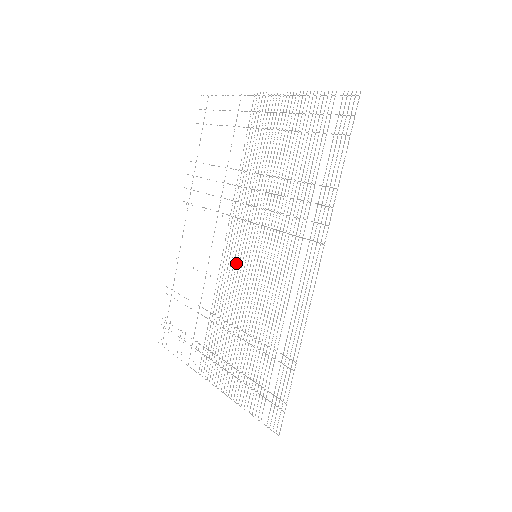
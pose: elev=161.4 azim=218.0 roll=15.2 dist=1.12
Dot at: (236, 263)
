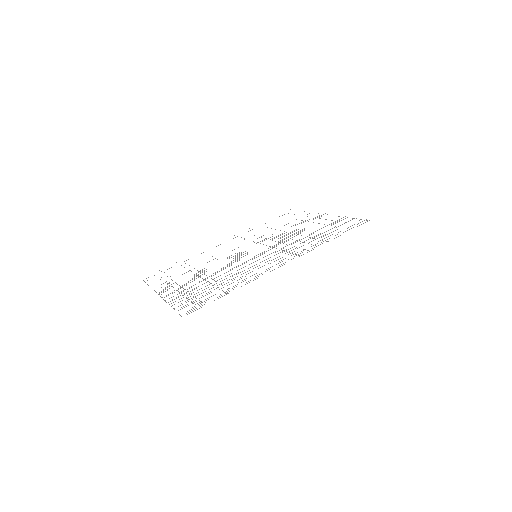
Dot at: occluded
